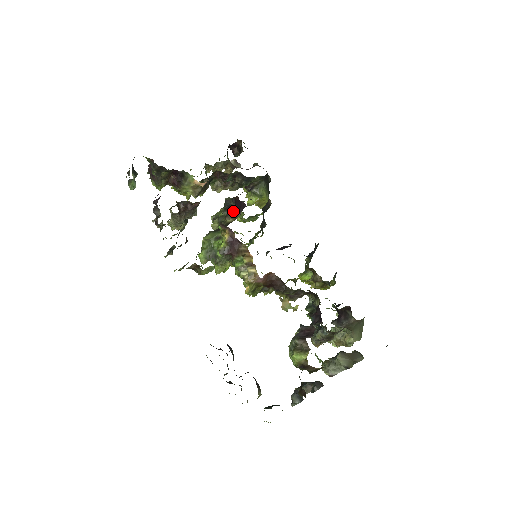
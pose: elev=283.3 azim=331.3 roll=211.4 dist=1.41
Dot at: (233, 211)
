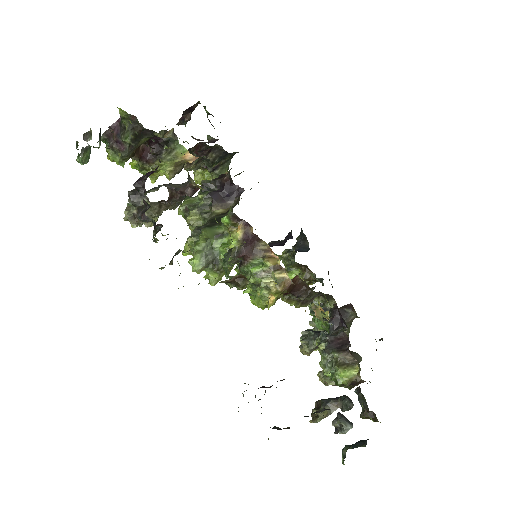
Dot at: (221, 198)
